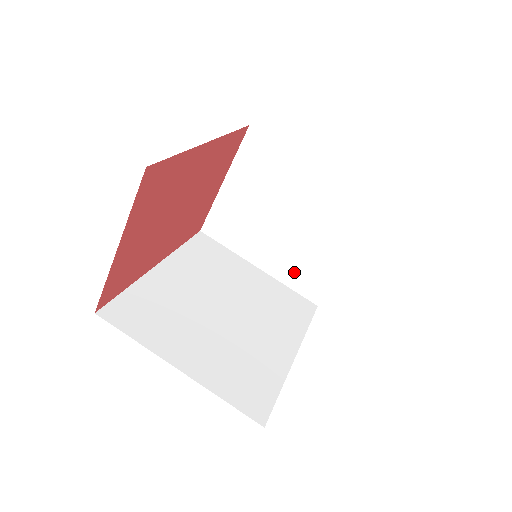
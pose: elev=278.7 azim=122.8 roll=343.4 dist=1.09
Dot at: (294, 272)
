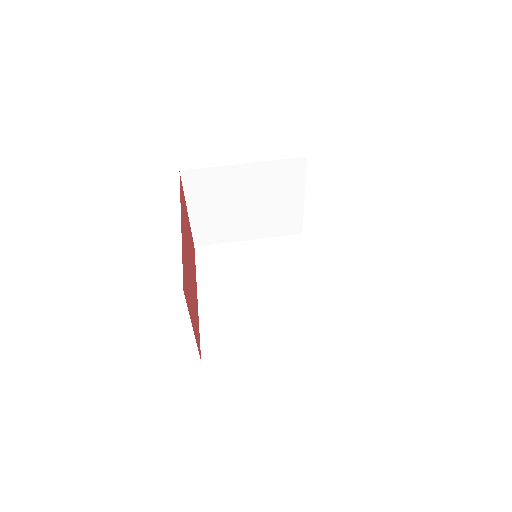
Dot at: (273, 227)
